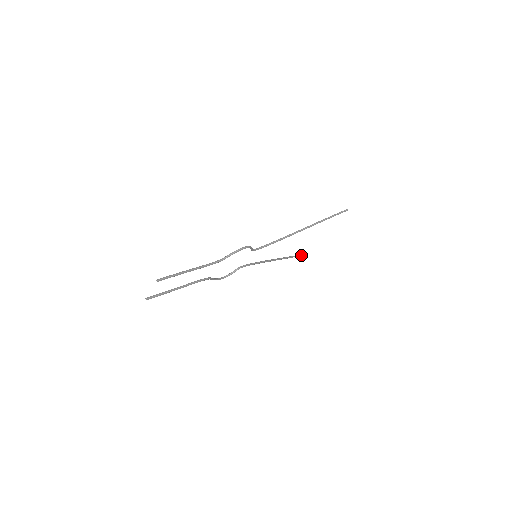
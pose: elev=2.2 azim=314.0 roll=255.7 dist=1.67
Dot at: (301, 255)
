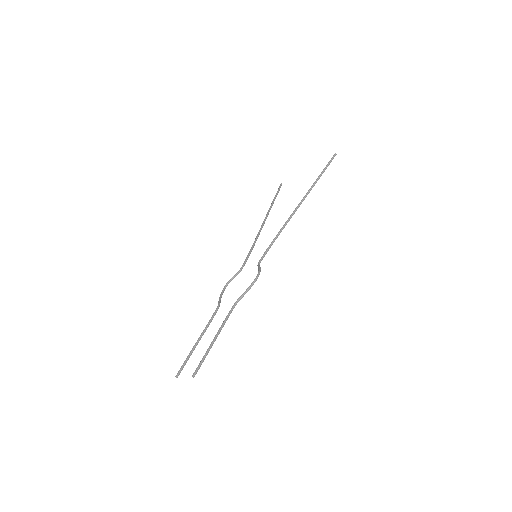
Dot at: occluded
